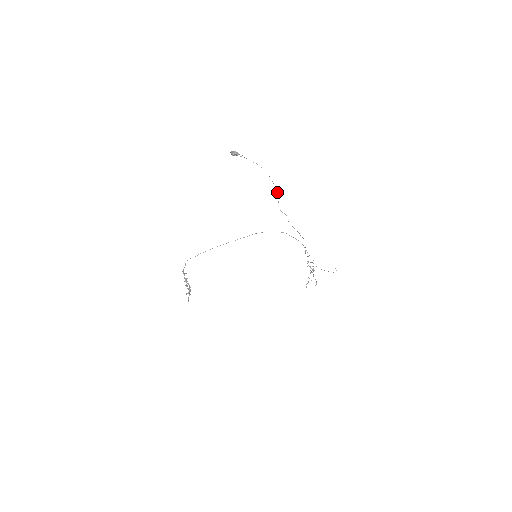
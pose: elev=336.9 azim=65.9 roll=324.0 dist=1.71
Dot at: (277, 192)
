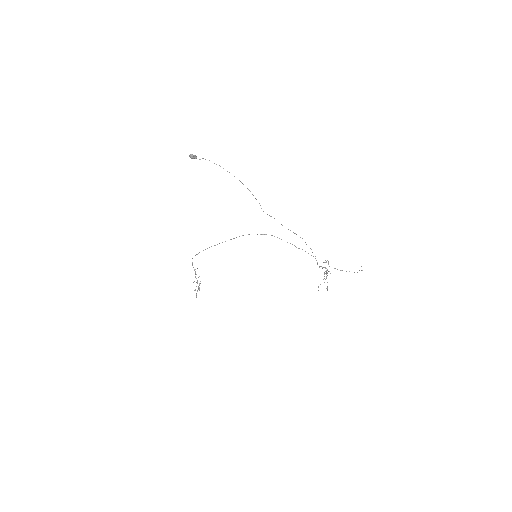
Dot at: (252, 194)
